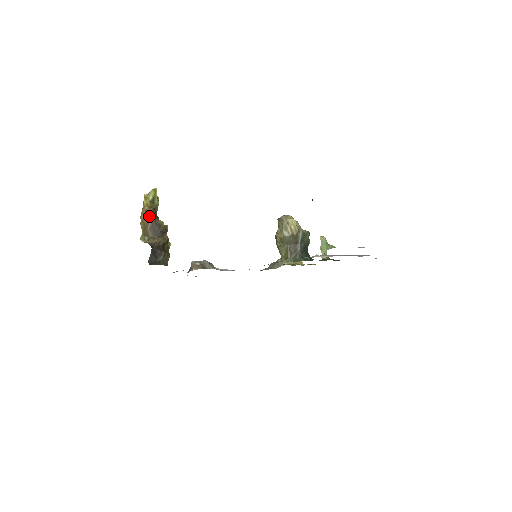
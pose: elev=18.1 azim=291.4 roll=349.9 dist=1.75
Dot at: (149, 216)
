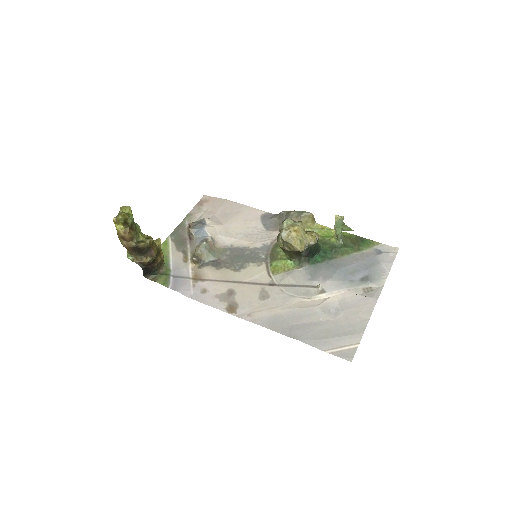
Dot at: (127, 242)
